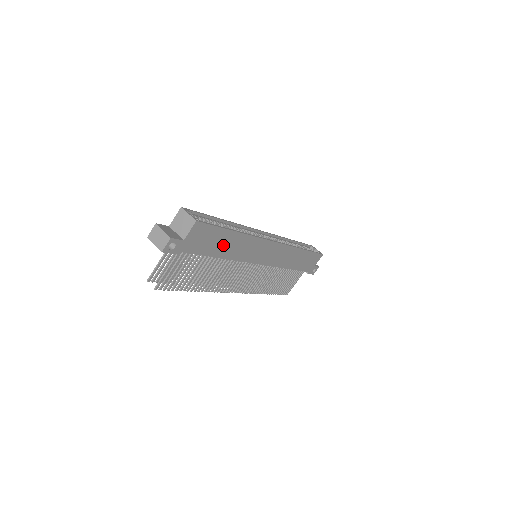
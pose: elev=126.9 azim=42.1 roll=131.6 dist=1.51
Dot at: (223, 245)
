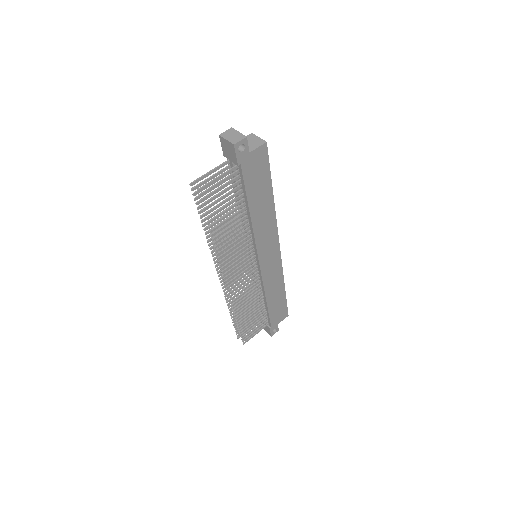
Dot at: (259, 198)
